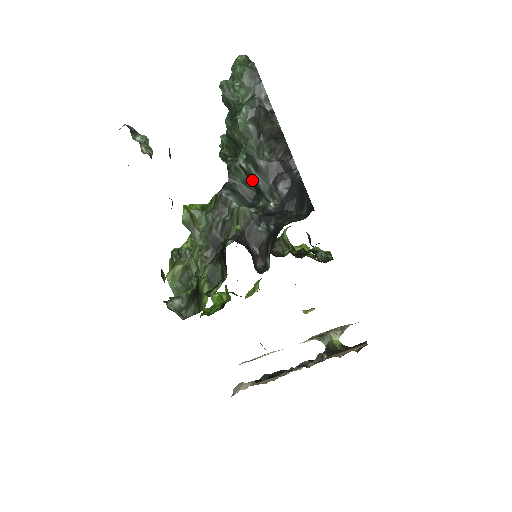
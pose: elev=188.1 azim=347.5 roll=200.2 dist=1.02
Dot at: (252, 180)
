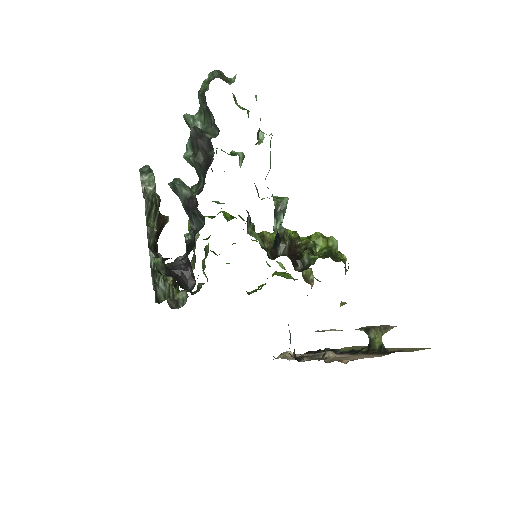
Dot at: occluded
